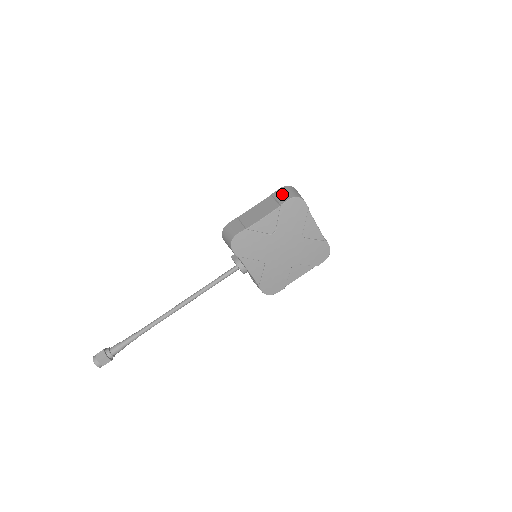
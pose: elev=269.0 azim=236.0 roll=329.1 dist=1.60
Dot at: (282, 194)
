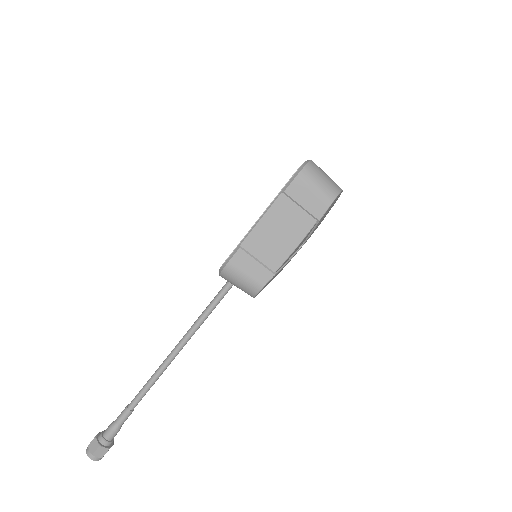
Dot at: (309, 194)
